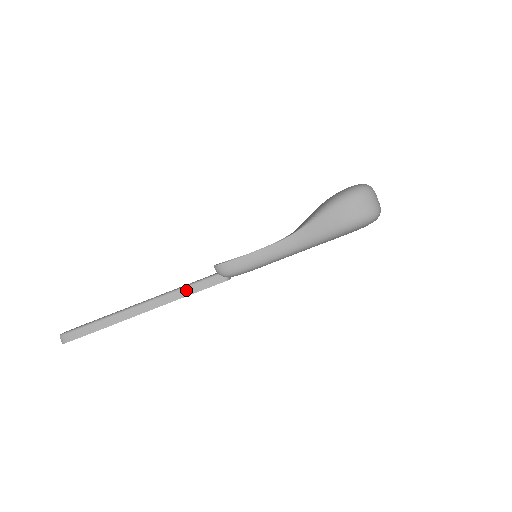
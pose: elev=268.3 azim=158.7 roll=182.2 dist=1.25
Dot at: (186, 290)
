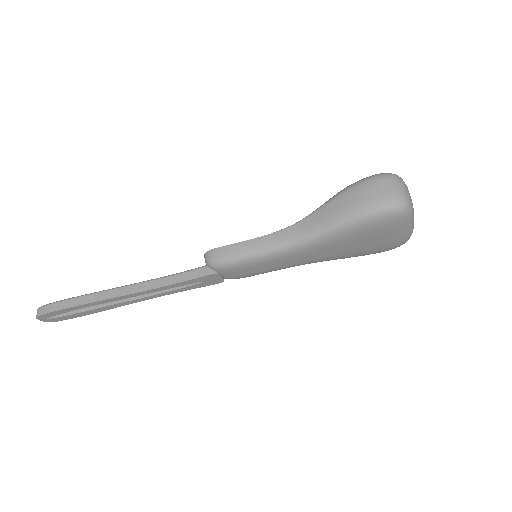
Dot at: (169, 279)
